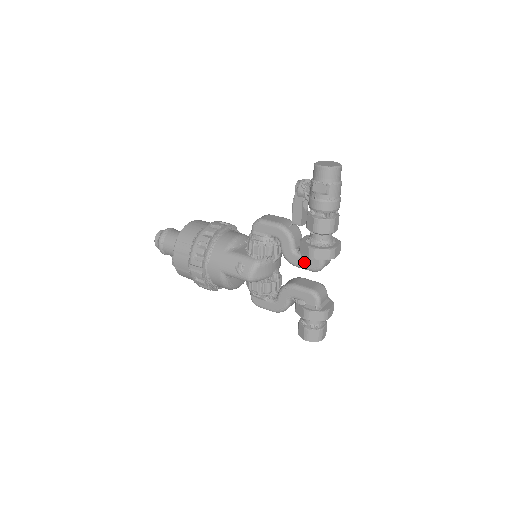
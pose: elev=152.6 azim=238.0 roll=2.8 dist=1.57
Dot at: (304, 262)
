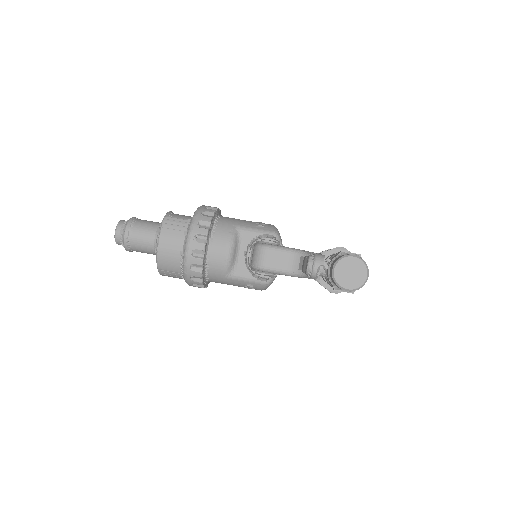
Dot at: occluded
